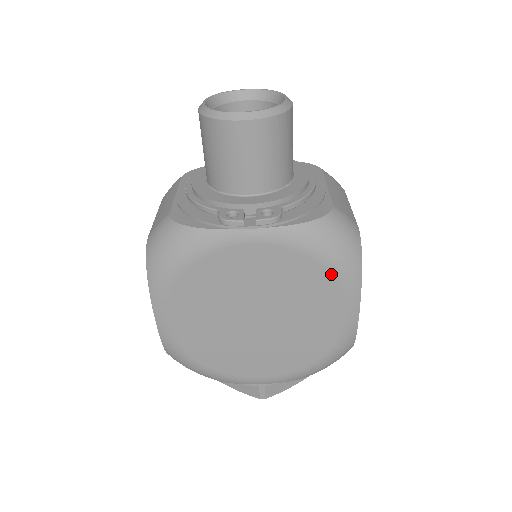
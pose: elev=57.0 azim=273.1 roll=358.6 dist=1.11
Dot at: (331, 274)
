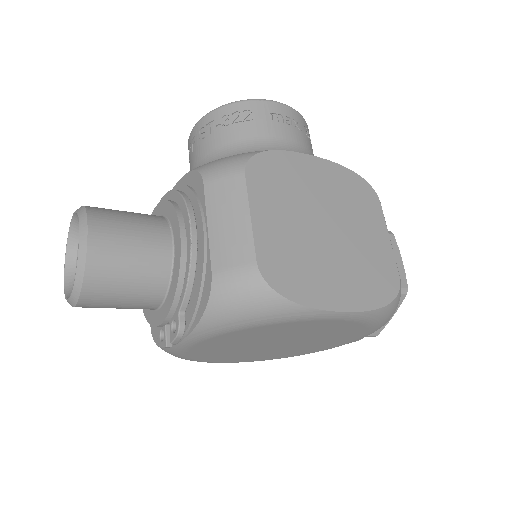
Dot at: (271, 325)
